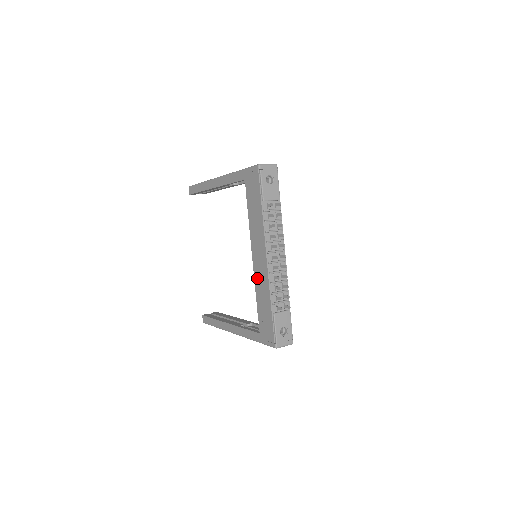
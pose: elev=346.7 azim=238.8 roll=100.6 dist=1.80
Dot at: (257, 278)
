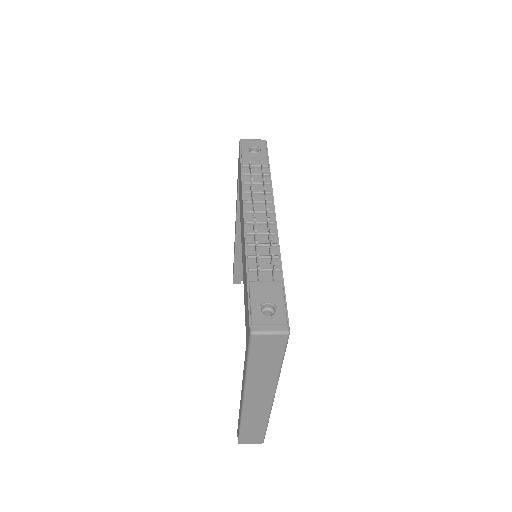
Dot at: (243, 262)
